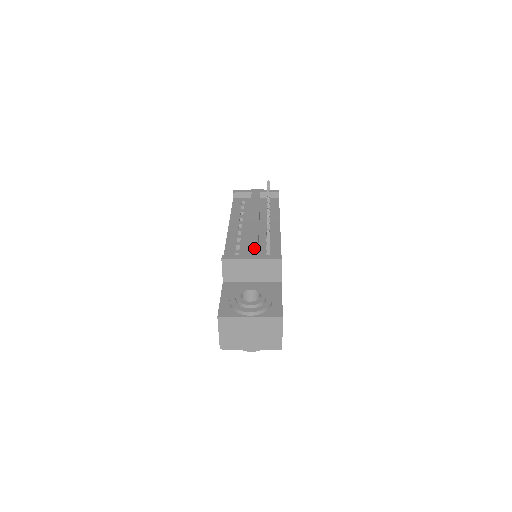
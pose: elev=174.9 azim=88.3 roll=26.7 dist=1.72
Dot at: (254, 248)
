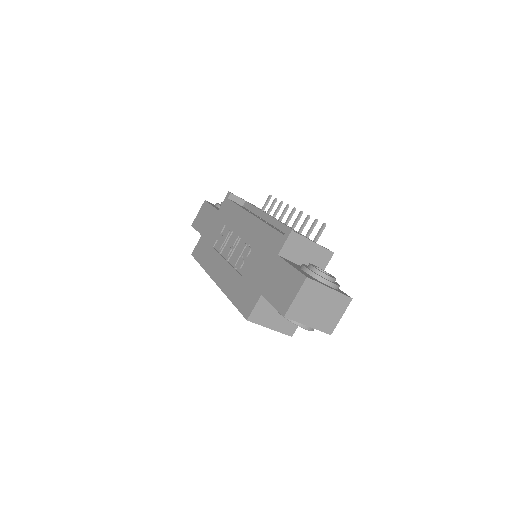
Dot at: occluded
